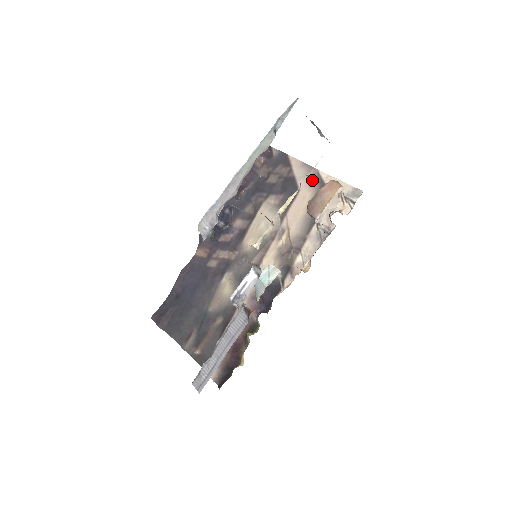
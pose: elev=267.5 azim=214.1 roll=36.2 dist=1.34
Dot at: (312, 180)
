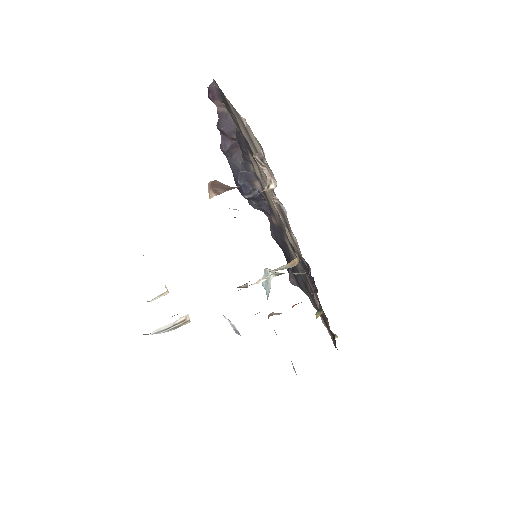
Dot at: (244, 130)
